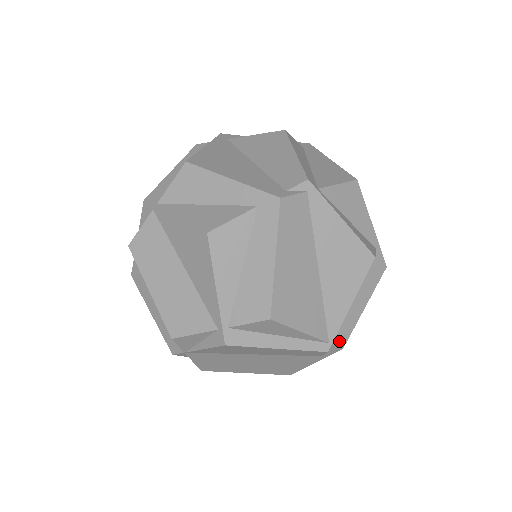
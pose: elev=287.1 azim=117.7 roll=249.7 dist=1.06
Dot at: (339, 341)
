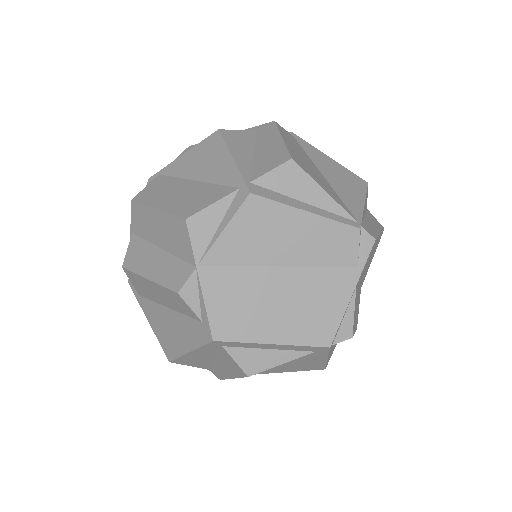
Dot at: (368, 231)
